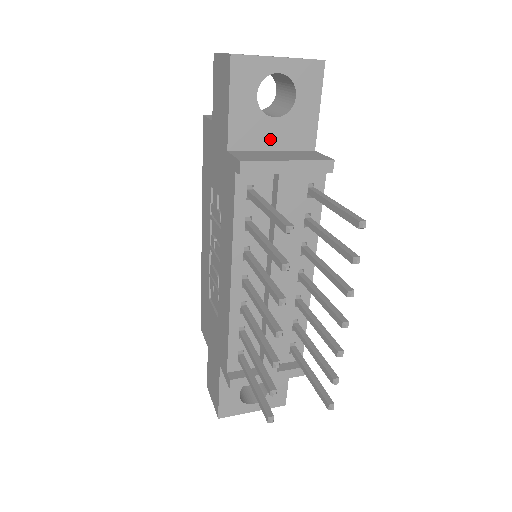
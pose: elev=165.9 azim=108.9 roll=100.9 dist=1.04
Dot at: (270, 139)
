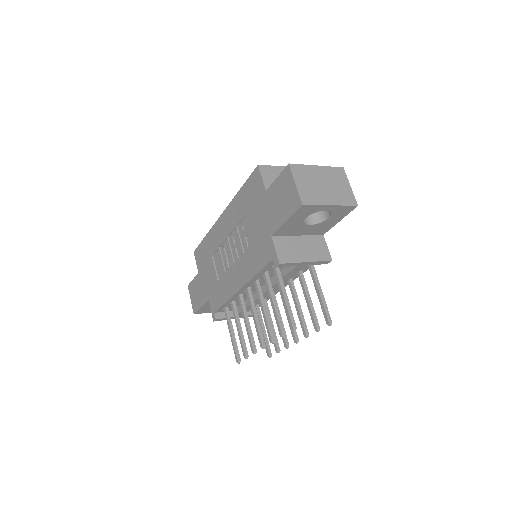
Dot at: (300, 232)
